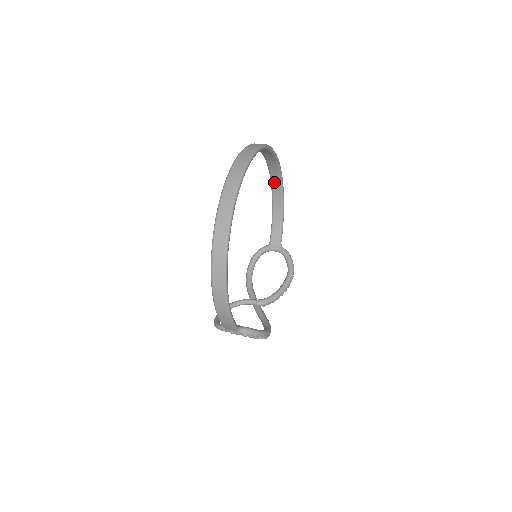
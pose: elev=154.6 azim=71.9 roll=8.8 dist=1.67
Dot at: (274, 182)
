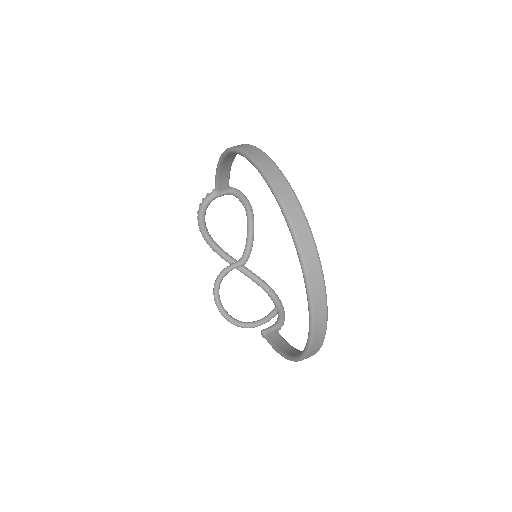
Dot at: occluded
